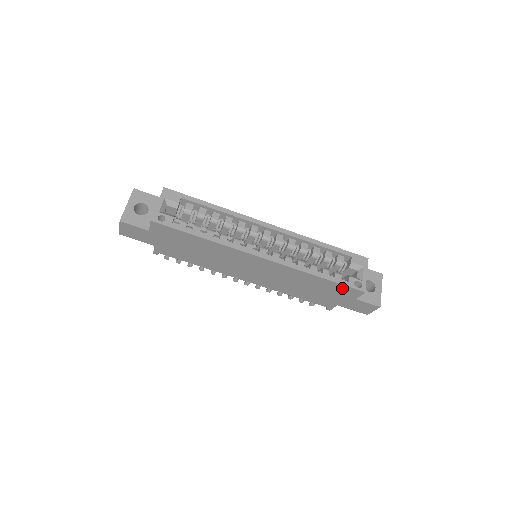
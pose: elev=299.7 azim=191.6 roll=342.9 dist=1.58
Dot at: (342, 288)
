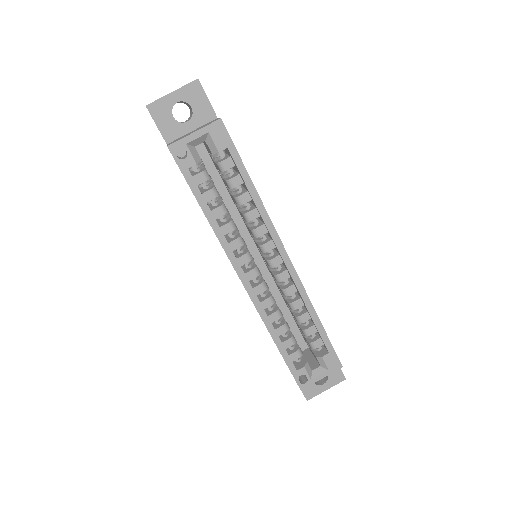
Dot at: occluded
